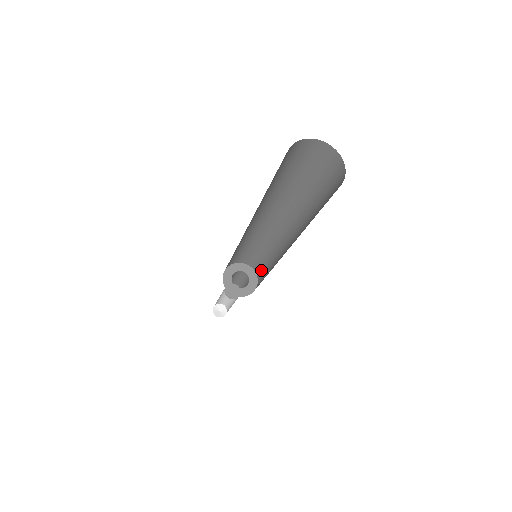
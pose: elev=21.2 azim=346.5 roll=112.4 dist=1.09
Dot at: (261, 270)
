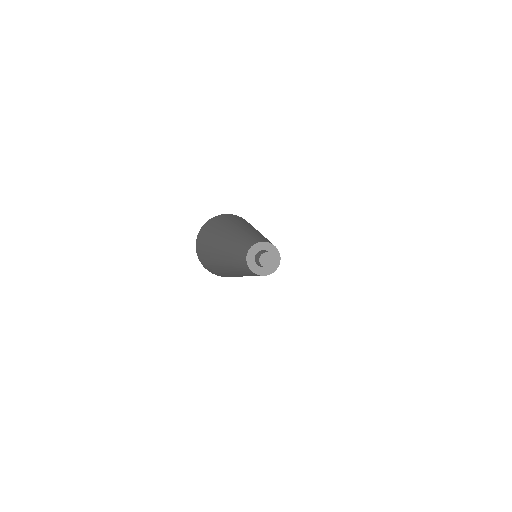
Dot at: occluded
